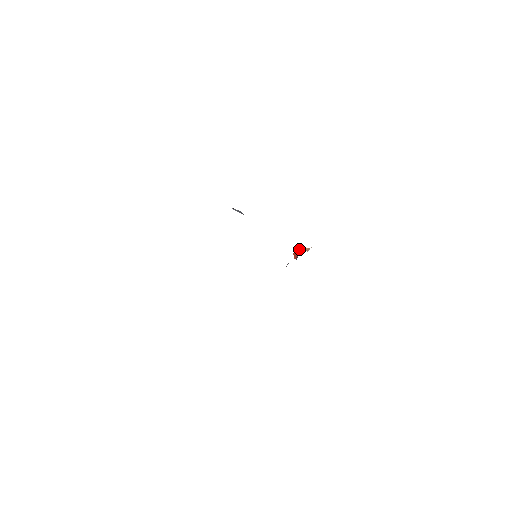
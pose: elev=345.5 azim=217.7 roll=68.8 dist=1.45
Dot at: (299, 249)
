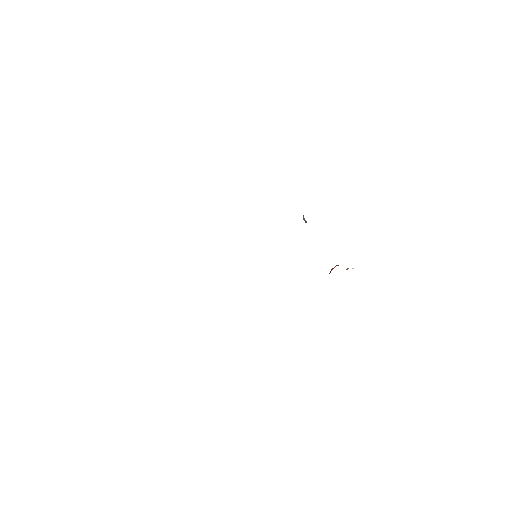
Dot at: (335, 266)
